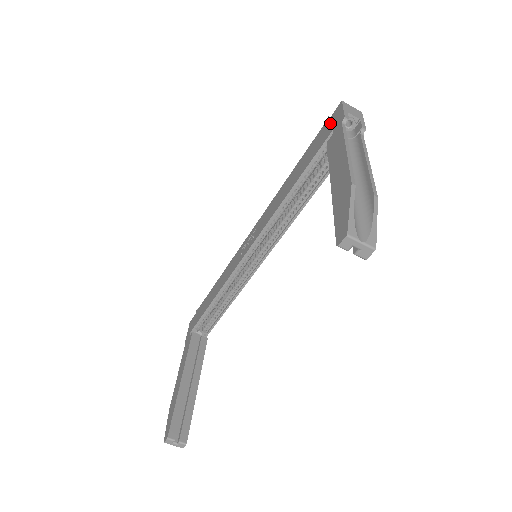
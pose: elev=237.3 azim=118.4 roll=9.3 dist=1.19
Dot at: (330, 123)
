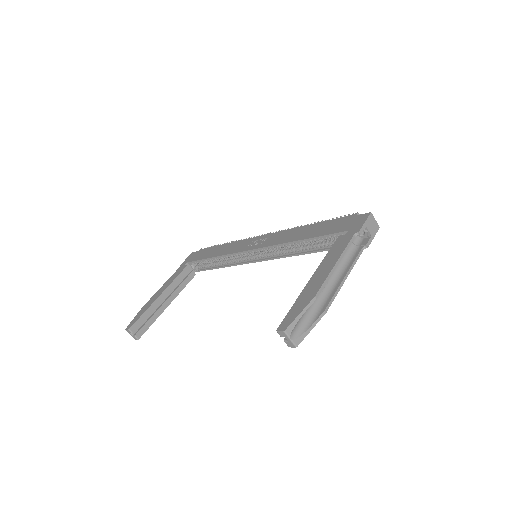
Dot at: (353, 221)
